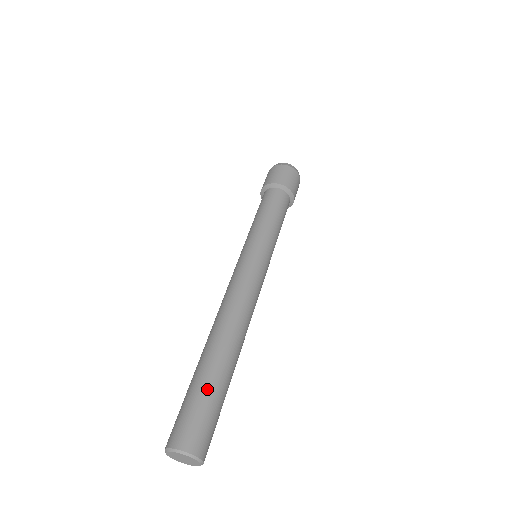
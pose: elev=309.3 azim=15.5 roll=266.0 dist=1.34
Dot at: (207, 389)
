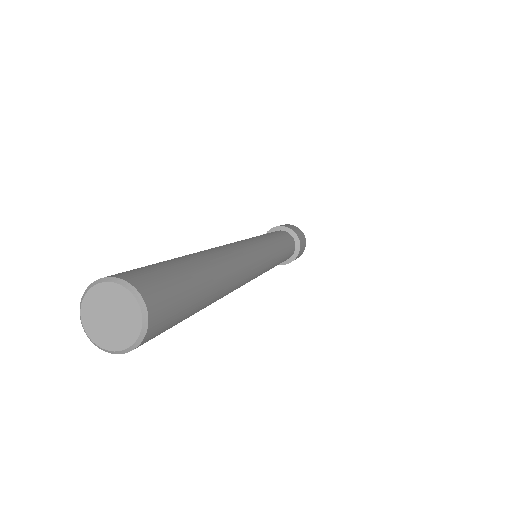
Dot at: (171, 261)
